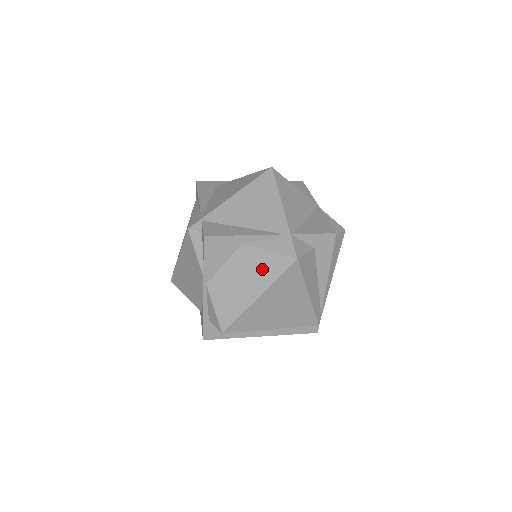
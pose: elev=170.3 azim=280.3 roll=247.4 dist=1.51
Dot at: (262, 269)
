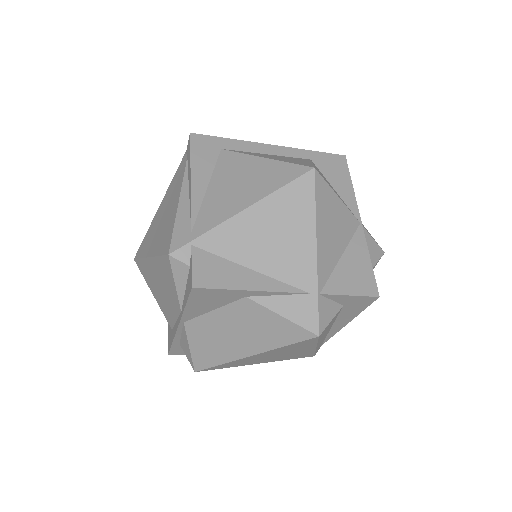
Dot at: (266, 331)
